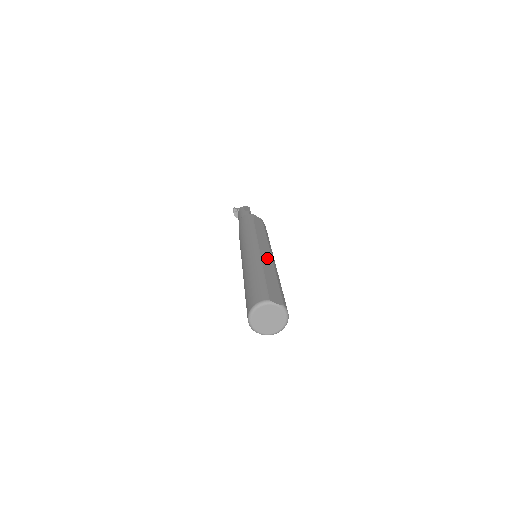
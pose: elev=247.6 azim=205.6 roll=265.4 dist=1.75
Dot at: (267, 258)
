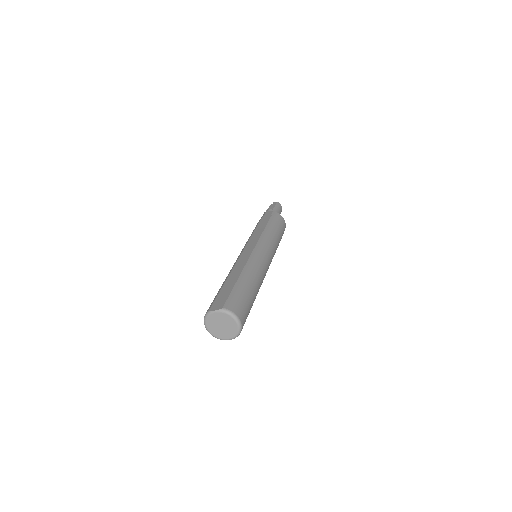
Dot at: (243, 259)
